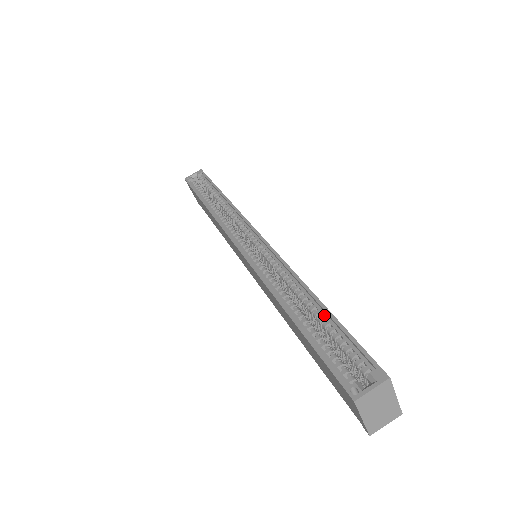
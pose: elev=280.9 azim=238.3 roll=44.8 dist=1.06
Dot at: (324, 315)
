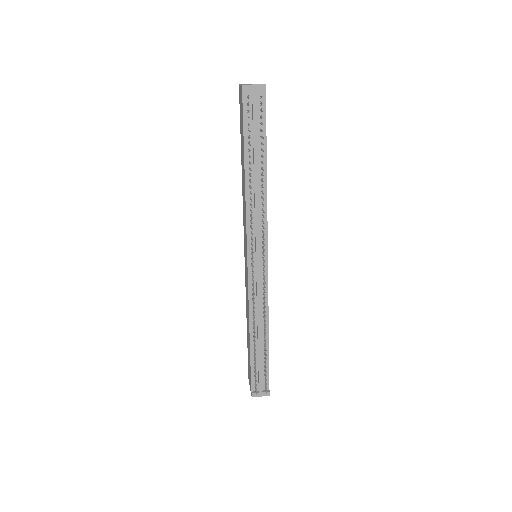
Dot at: occluded
